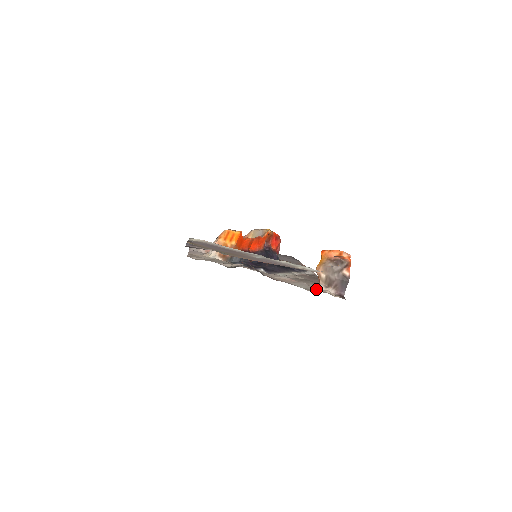
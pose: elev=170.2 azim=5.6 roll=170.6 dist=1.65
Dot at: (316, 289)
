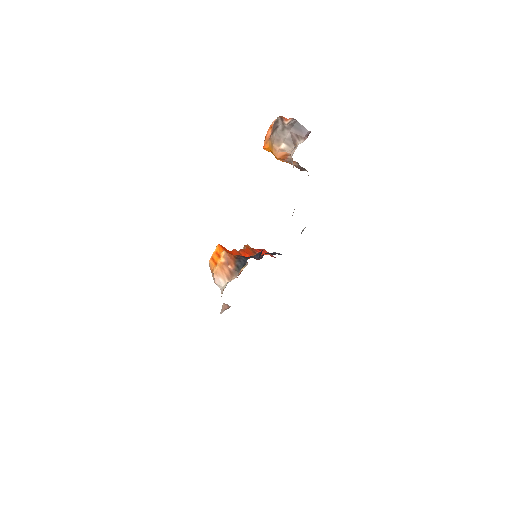
Dot at: (292, 155)
